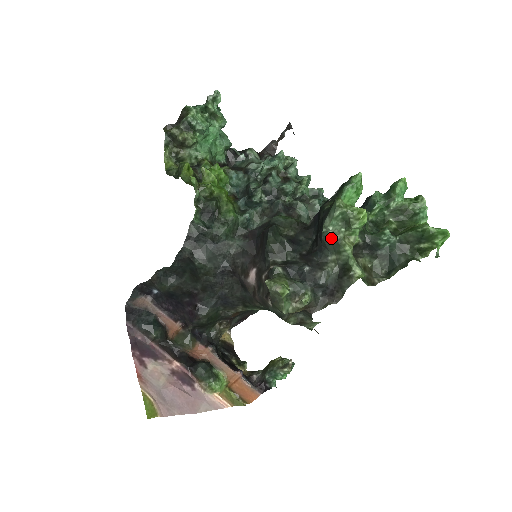
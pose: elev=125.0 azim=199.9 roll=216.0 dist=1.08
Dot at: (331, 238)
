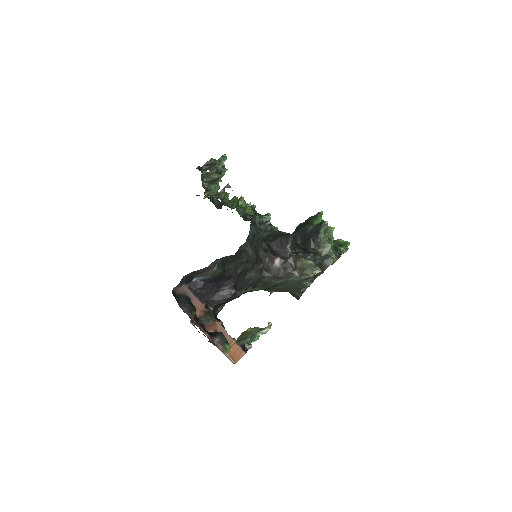
Dot at: (321, 240)
